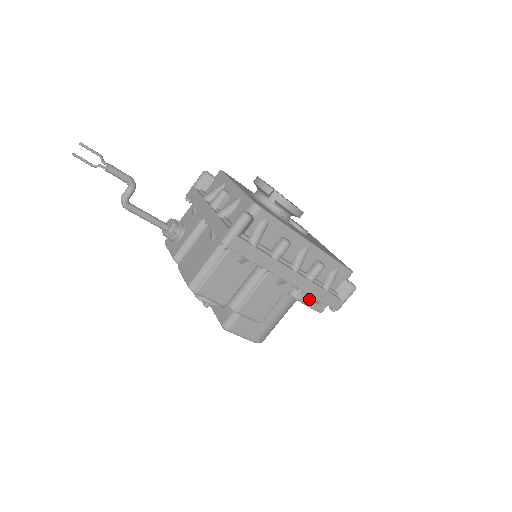
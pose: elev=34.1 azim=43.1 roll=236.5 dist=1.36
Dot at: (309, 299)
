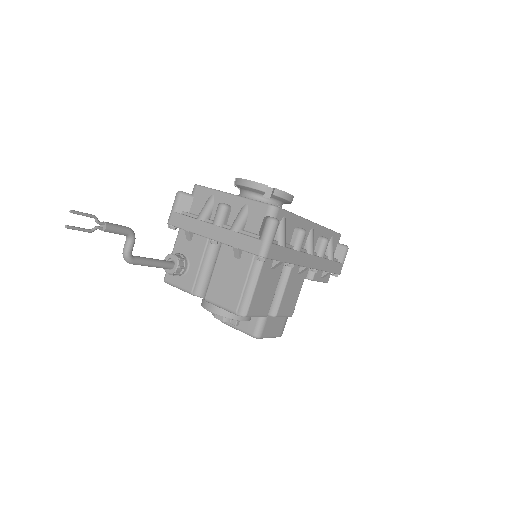
Dot at: (319, 275)
